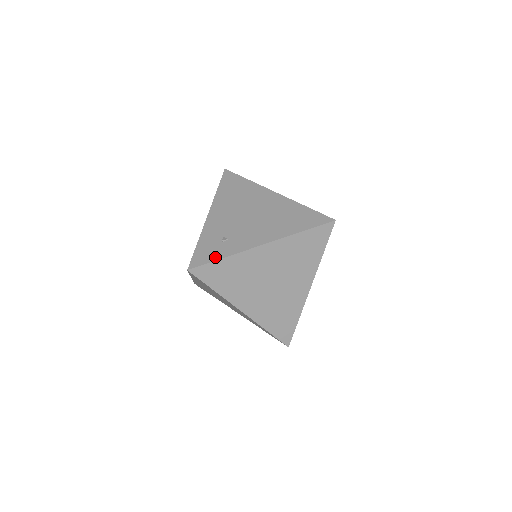
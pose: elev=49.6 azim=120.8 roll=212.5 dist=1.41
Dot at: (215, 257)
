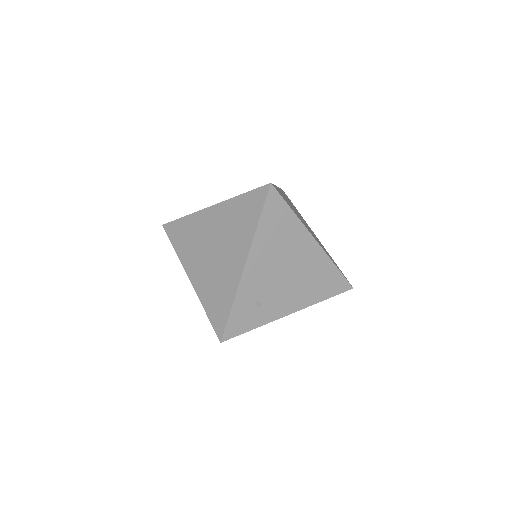
Dot at: (248, 328)
